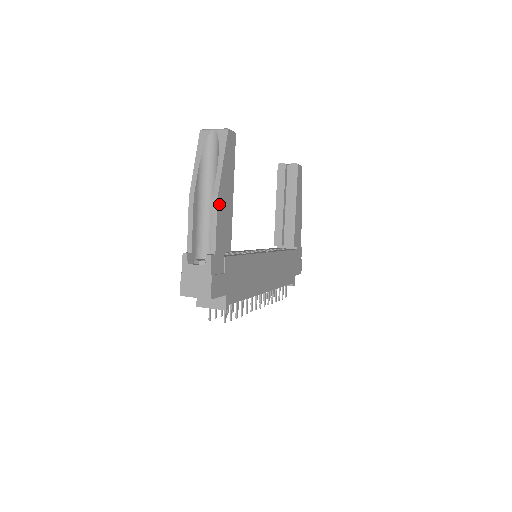
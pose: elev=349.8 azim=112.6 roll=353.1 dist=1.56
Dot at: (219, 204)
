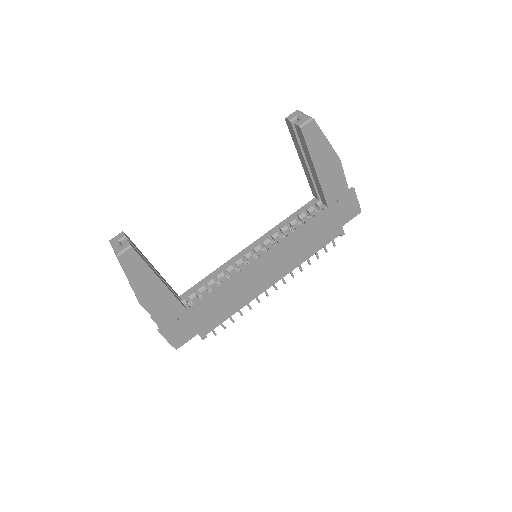
Dot at: (145, 304)
